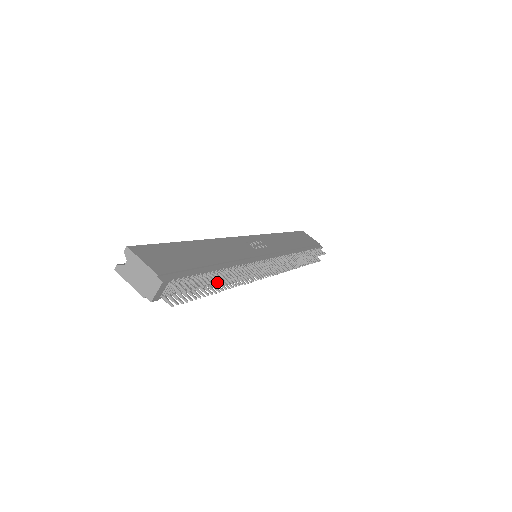
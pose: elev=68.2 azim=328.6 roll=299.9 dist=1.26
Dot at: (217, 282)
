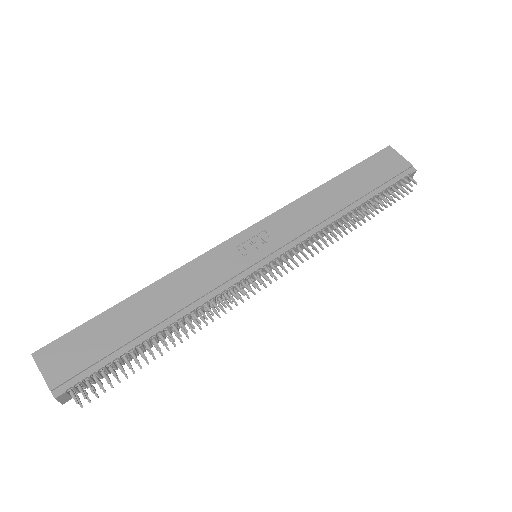
Dot at: occluded
